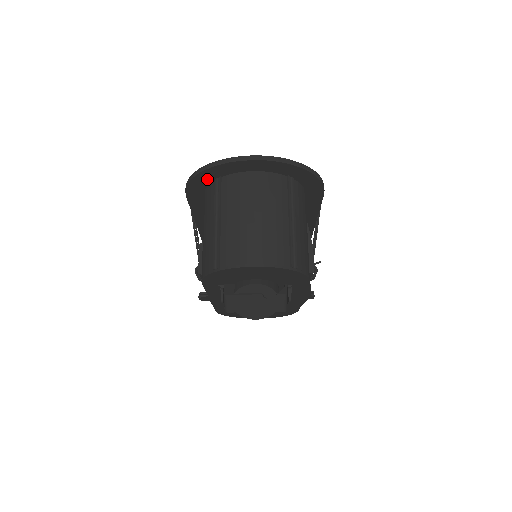
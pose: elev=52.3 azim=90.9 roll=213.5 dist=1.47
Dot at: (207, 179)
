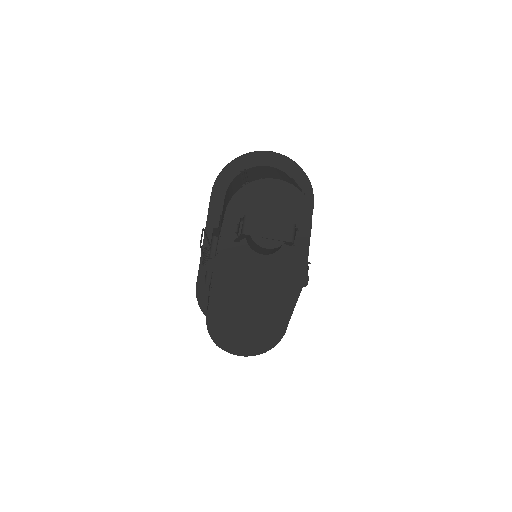
Dot at: (235, 171)
